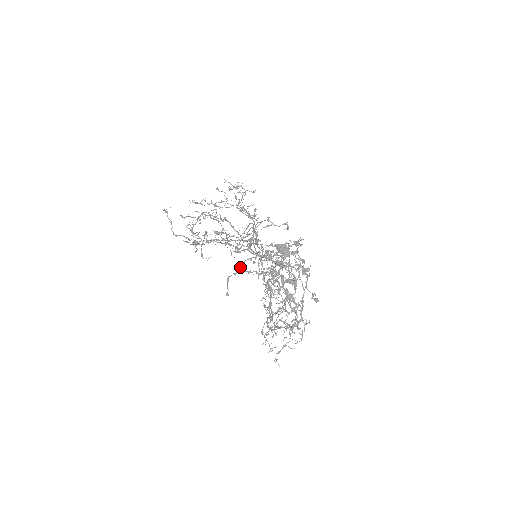
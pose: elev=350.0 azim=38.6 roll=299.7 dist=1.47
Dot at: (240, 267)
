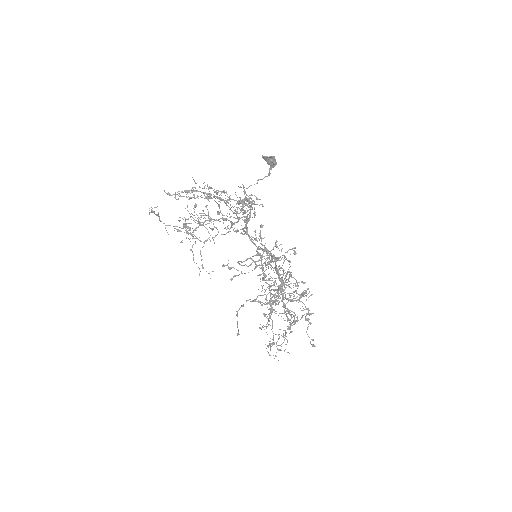
Dot at: occluded
